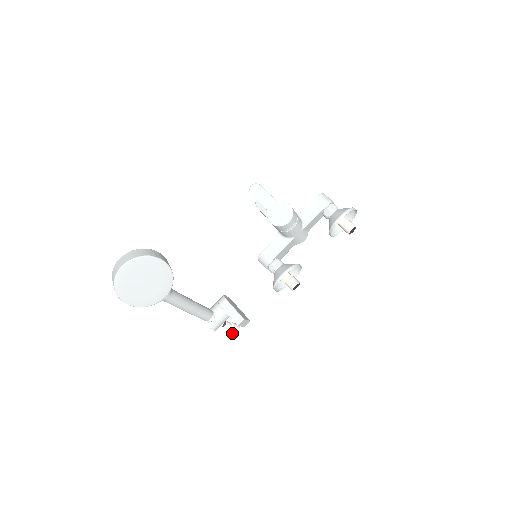
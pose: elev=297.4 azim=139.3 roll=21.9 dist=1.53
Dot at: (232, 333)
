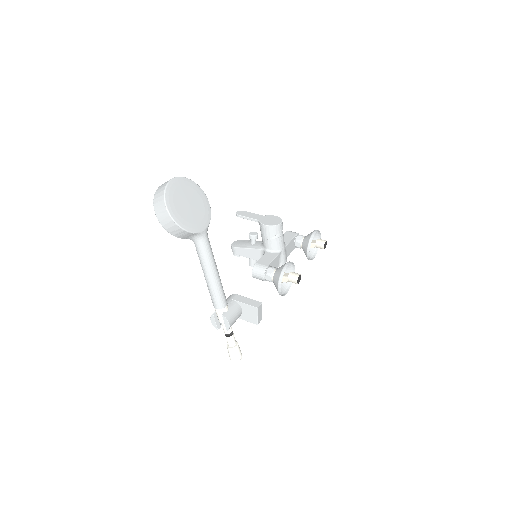
Dot at: (236, 357)
